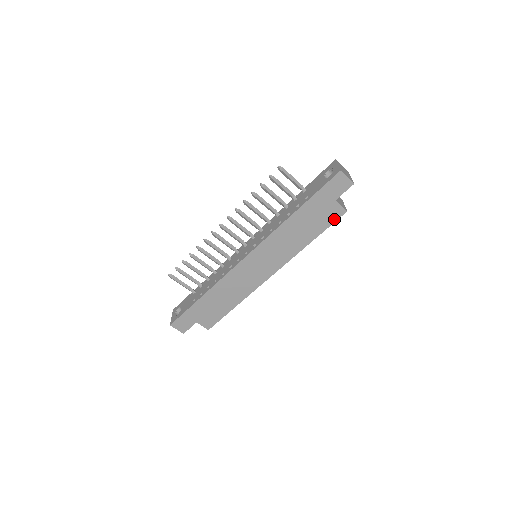
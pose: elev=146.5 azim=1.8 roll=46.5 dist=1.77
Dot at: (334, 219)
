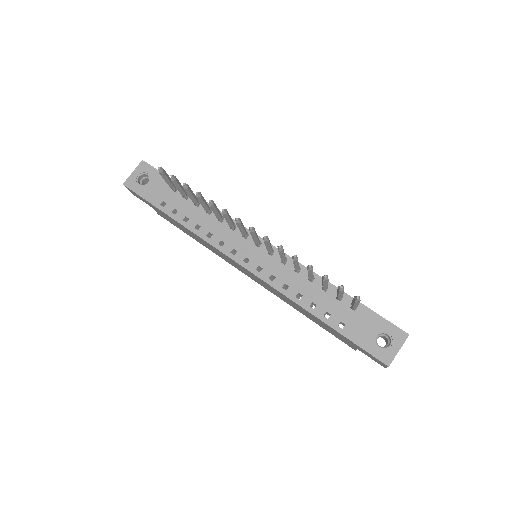
Dot at: (340, 339)
